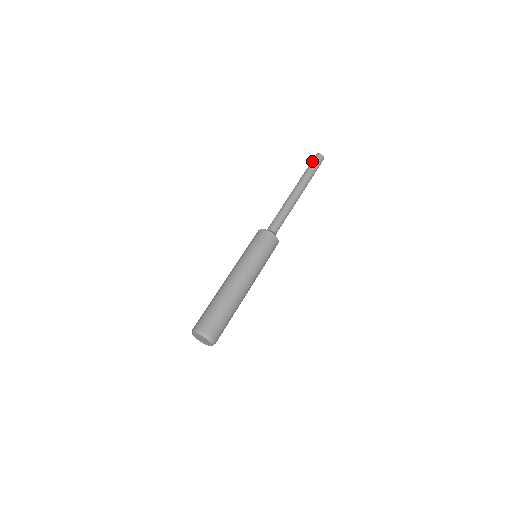
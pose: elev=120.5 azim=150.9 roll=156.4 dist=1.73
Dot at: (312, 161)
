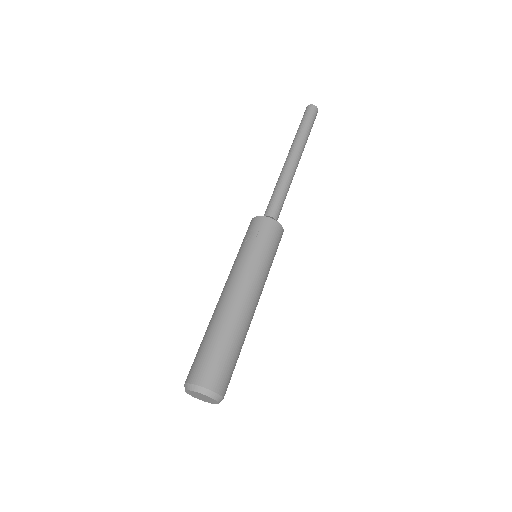
Dot at: (303, 116)
